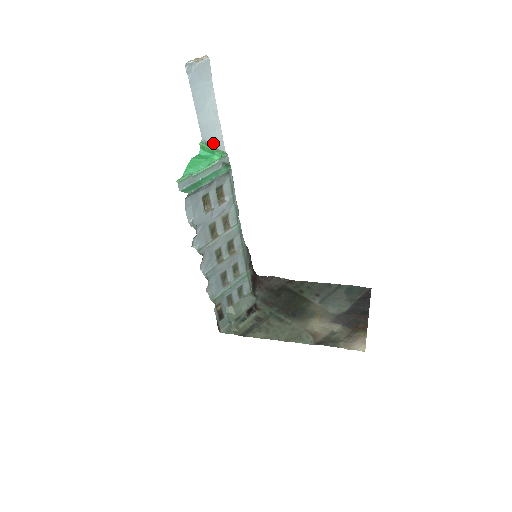
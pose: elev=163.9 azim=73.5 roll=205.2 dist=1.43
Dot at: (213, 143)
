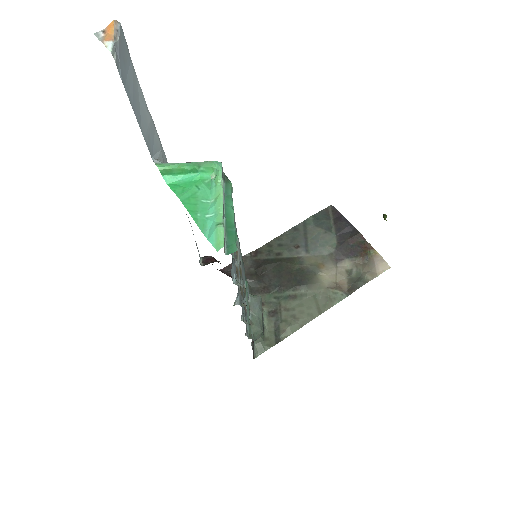
Dot at: (159, 156)
